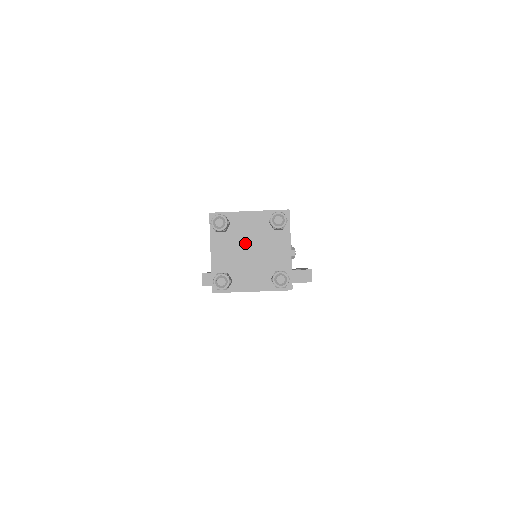
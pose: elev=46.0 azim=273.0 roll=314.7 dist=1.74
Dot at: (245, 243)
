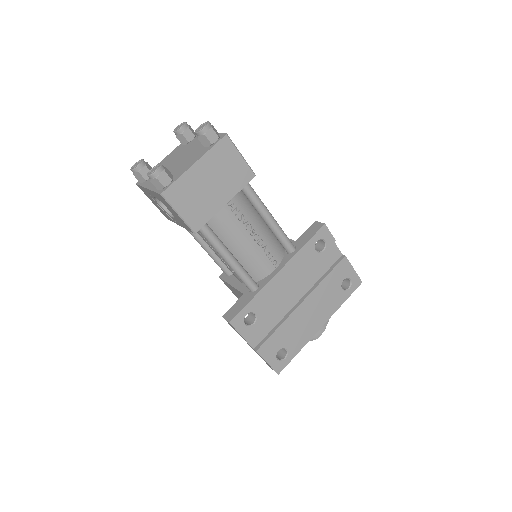
Dot at: (171, 163)
